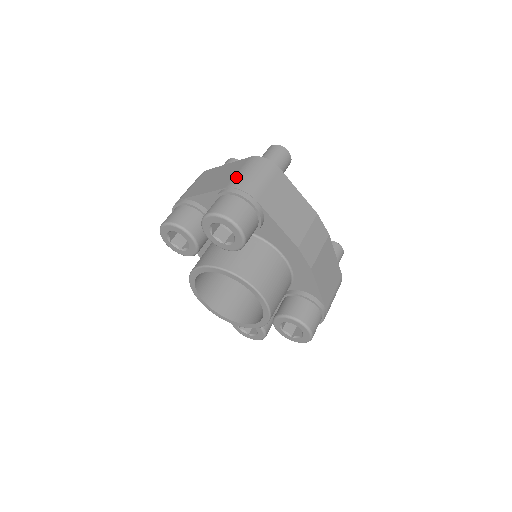
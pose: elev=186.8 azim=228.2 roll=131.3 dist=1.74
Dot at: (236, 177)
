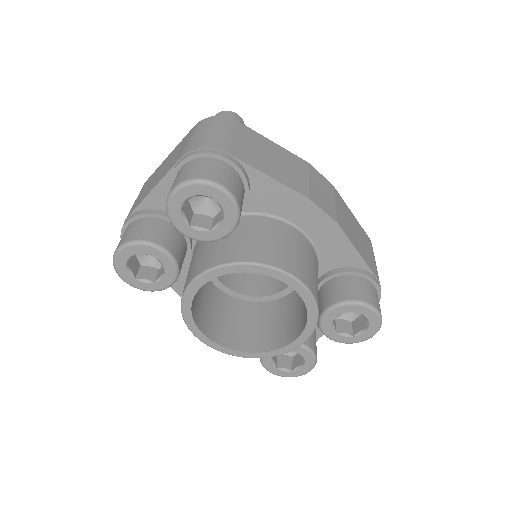
Dot at: (188, 144)
